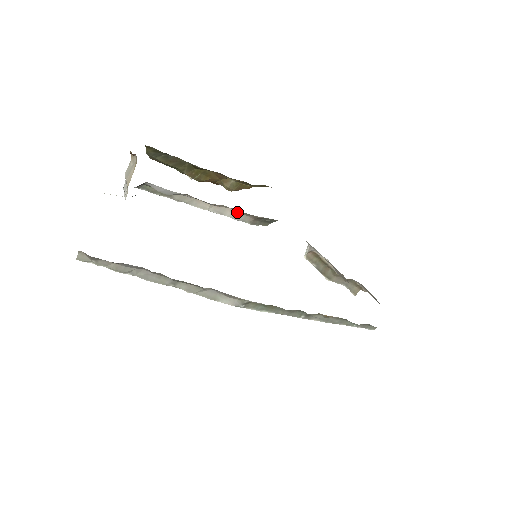
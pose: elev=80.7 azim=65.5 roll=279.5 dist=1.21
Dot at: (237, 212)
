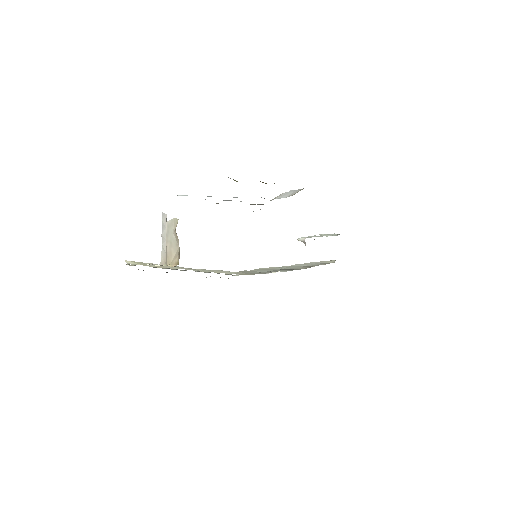
Dot at: occluded
